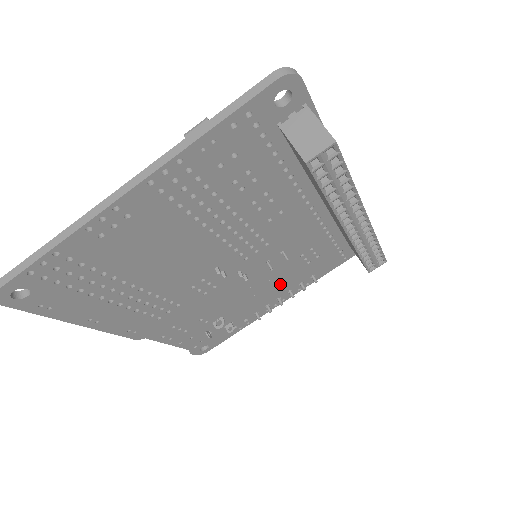
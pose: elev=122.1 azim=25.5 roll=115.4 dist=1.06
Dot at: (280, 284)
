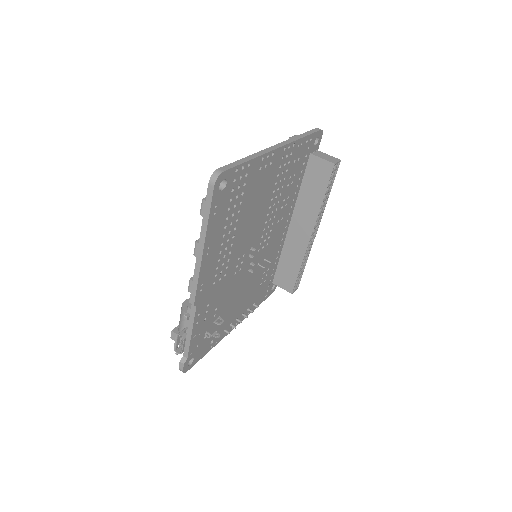
Dot at: (246, 299)
